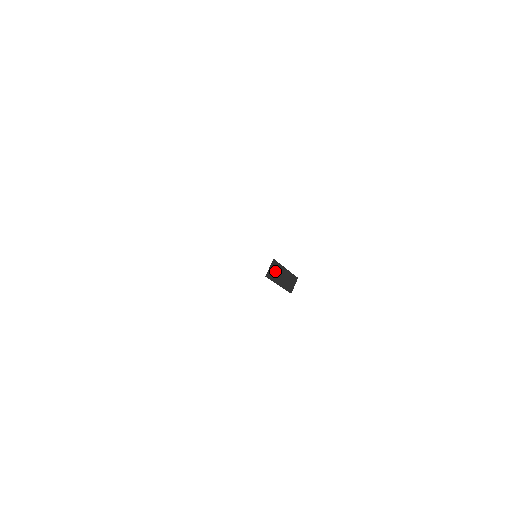
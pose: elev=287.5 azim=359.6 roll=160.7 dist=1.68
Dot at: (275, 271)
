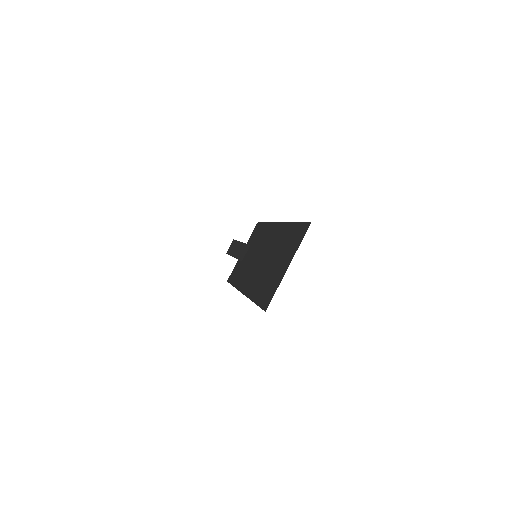
Dot at: occluded
